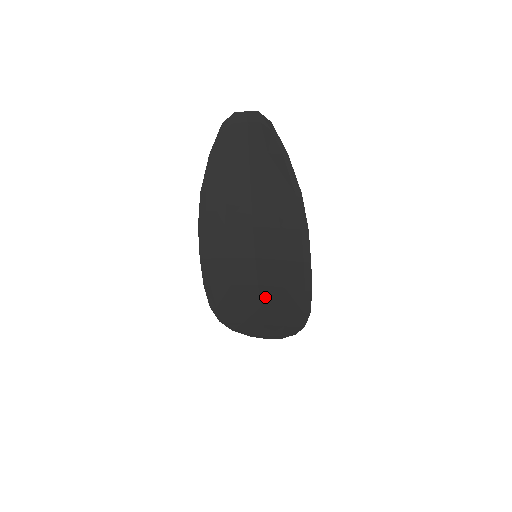
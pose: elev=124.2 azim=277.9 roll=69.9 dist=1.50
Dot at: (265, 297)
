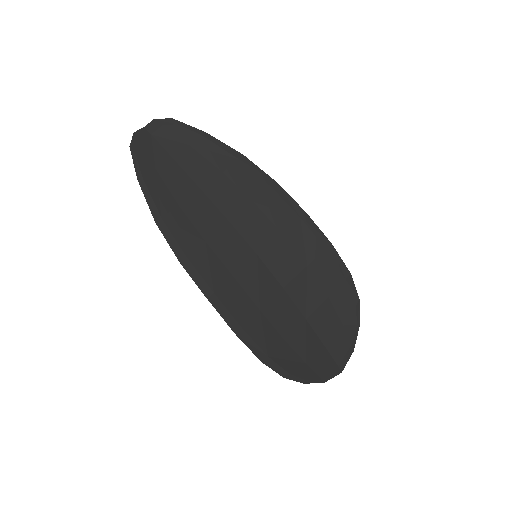
Dot at: (300, 300)
